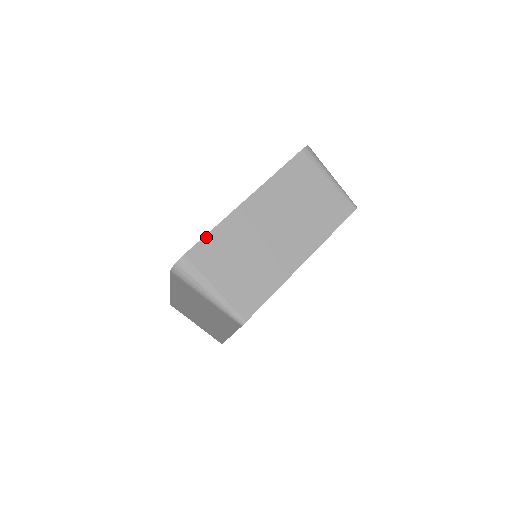
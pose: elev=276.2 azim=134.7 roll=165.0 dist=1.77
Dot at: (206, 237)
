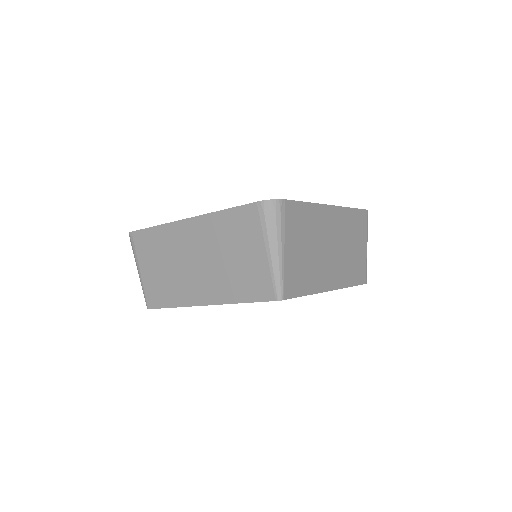
Dot at: (302, 203)
